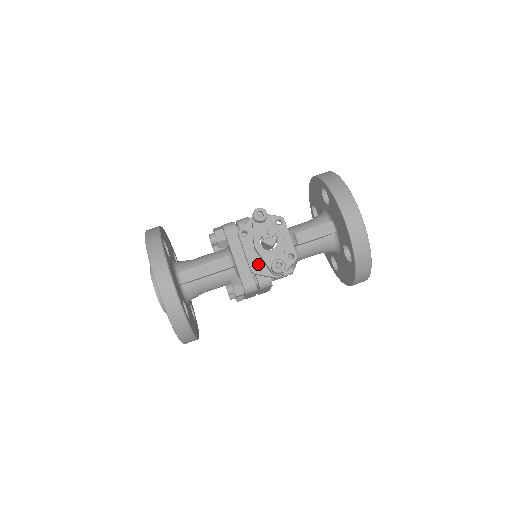
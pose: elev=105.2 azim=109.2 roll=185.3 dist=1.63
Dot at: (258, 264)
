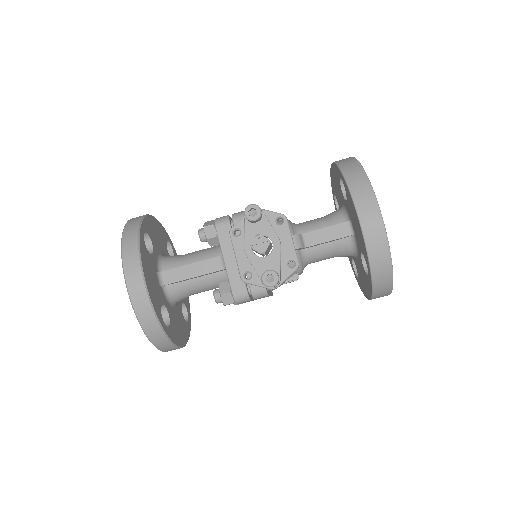
Dot at: (250, 271)
